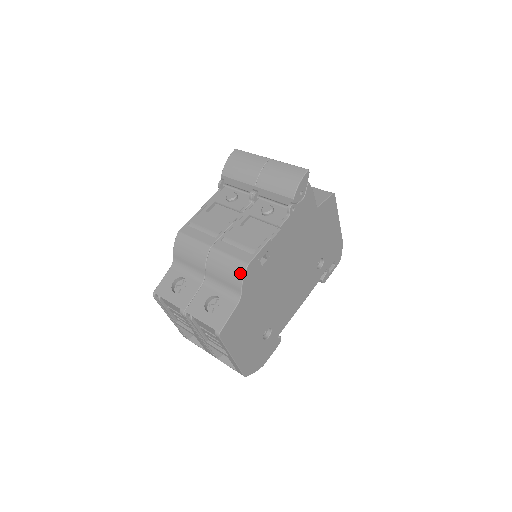
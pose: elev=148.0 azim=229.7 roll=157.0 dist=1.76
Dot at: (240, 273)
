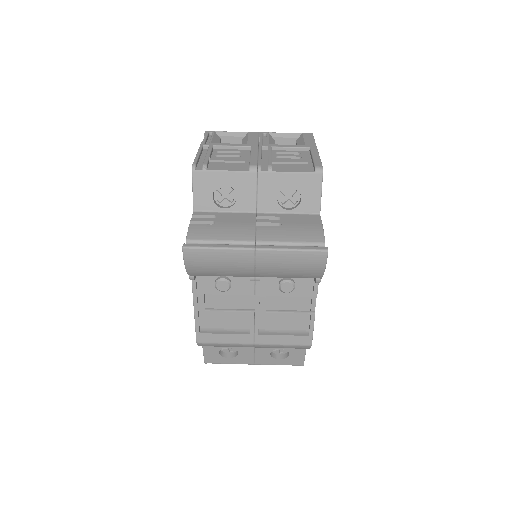
Dot at: occluded
